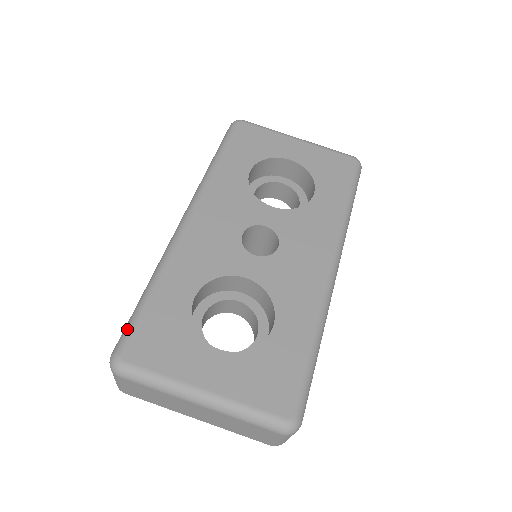
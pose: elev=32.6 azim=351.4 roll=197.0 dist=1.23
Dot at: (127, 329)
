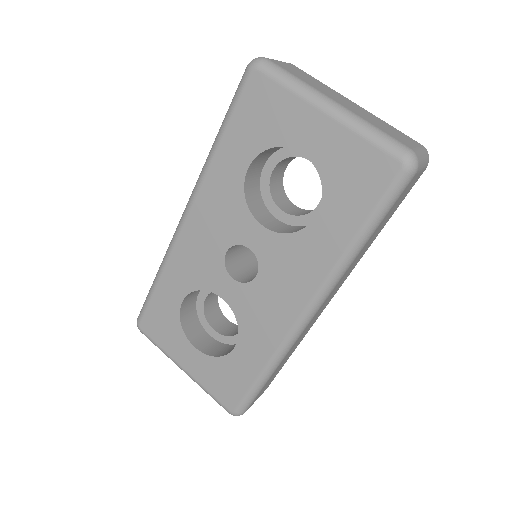
Dot at: (143, 307)
